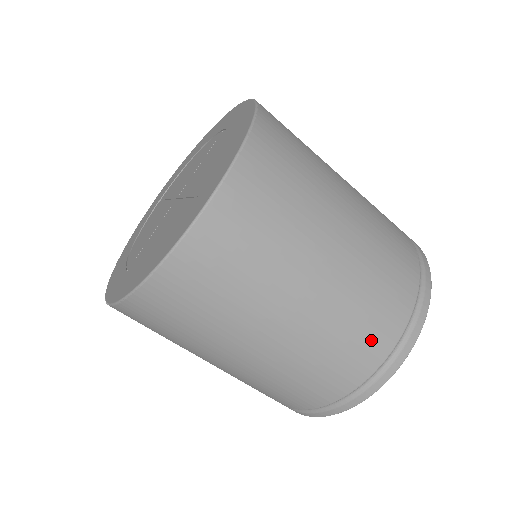
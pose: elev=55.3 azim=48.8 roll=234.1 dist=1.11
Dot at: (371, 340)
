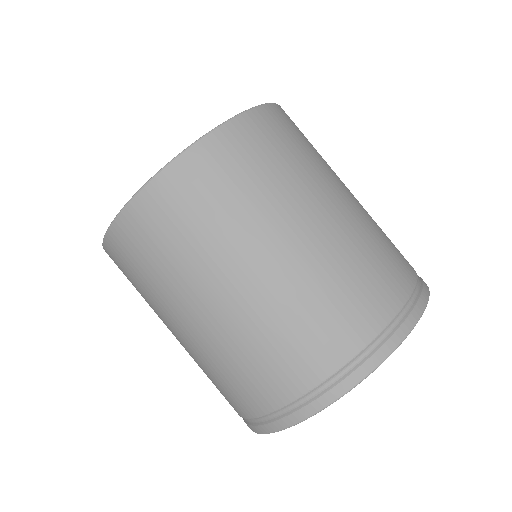
Dot at: (286, 369)
